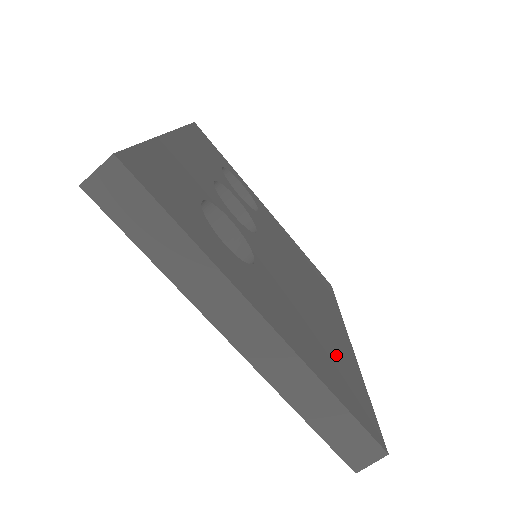
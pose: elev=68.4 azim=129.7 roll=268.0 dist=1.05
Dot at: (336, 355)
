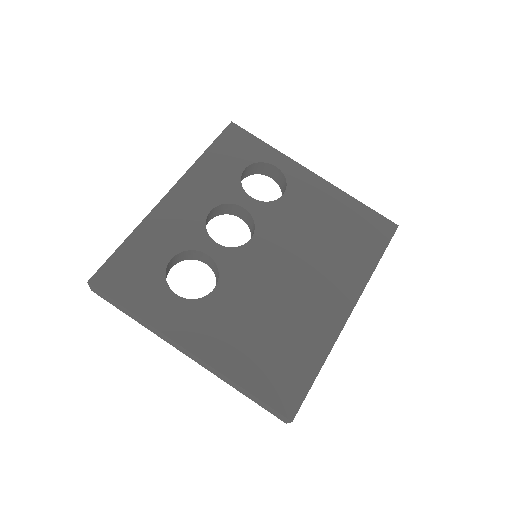
Dot at: (290, 342)
